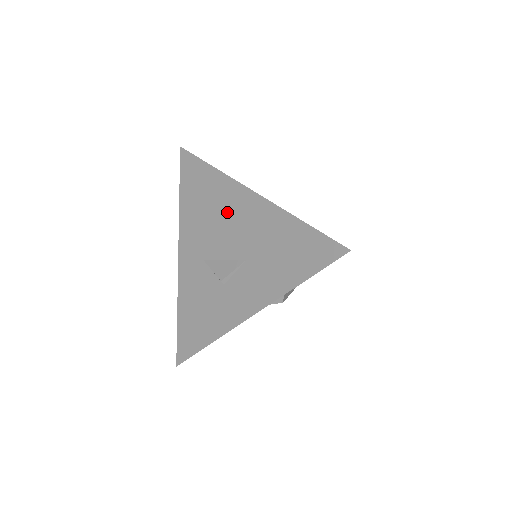
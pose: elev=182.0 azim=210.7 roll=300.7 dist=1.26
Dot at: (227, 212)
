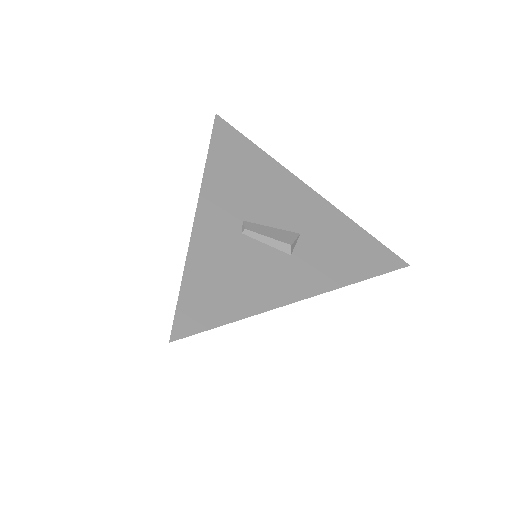
Dot at: occluded
